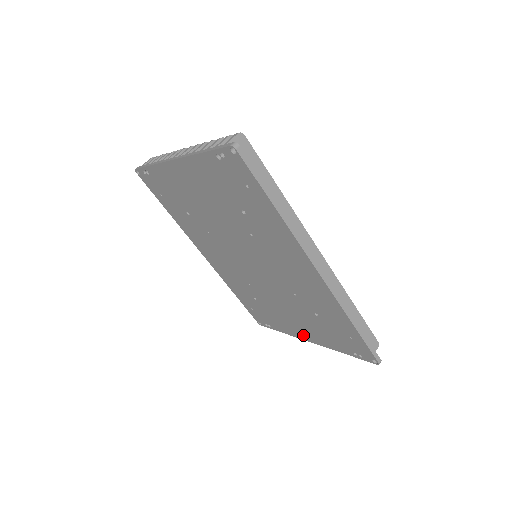
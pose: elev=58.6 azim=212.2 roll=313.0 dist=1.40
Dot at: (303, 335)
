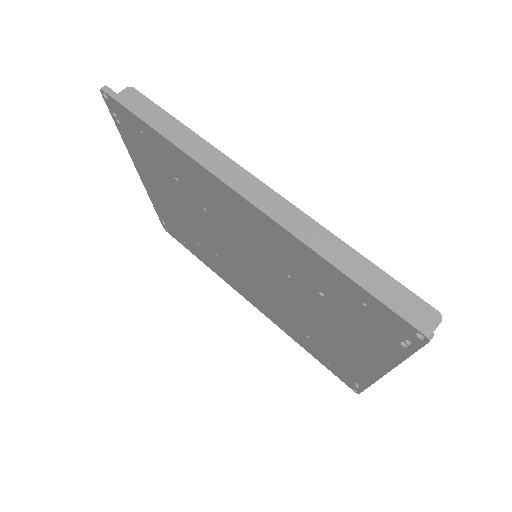
Dot at: (369, 366)
